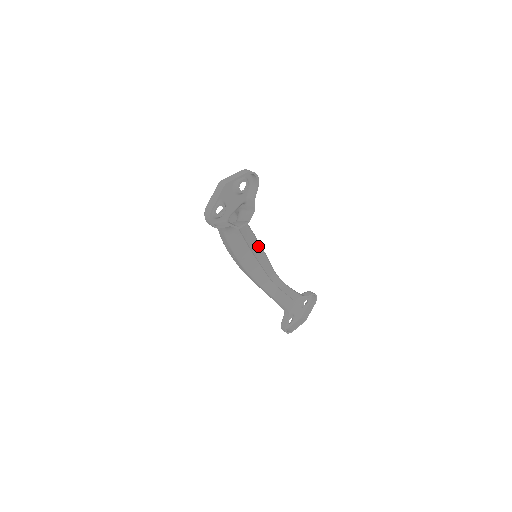
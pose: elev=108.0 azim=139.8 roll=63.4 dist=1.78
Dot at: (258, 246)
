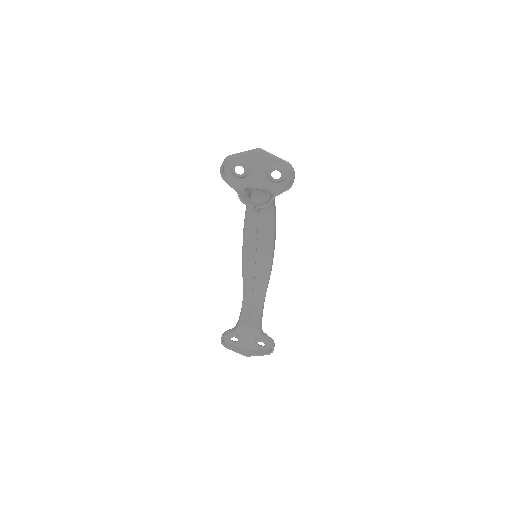
Dot at: (268, 254)
